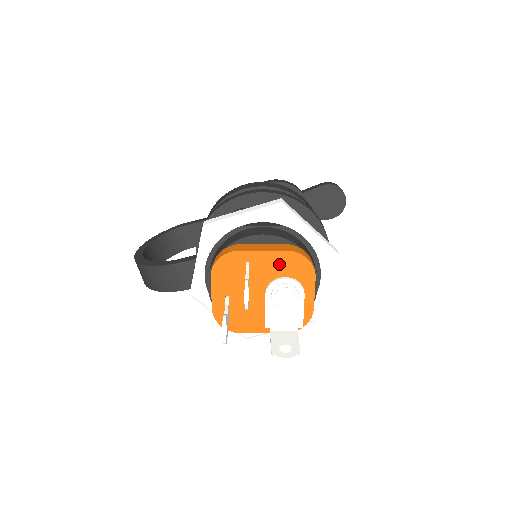
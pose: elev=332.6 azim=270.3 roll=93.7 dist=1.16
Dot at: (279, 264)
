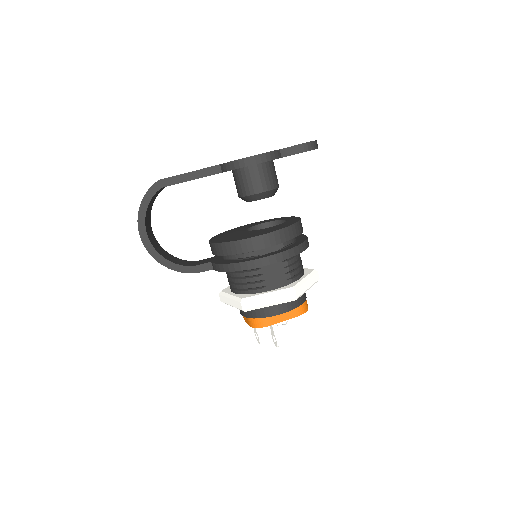
Dot at: occluded
